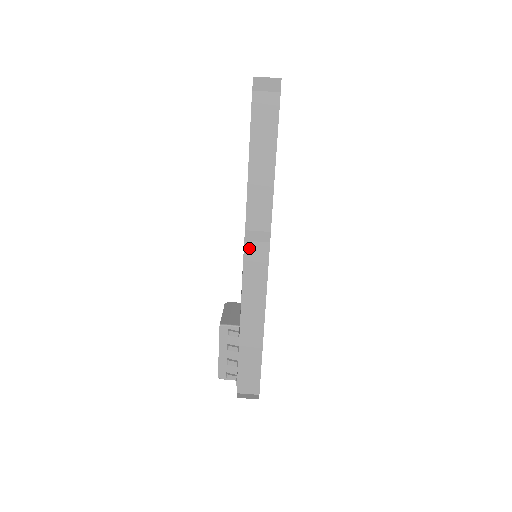
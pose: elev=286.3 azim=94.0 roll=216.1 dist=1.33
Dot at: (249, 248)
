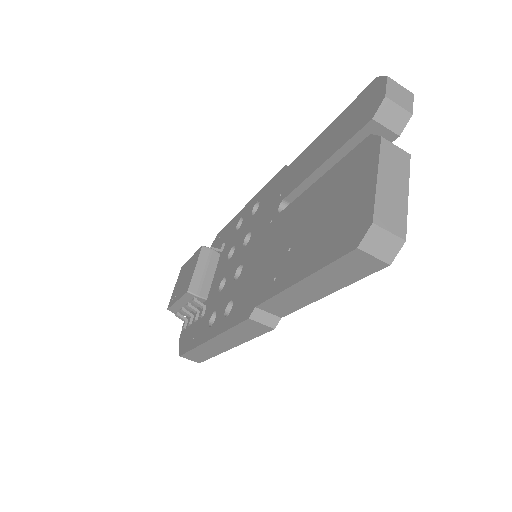
Dot at: (250, 323)
